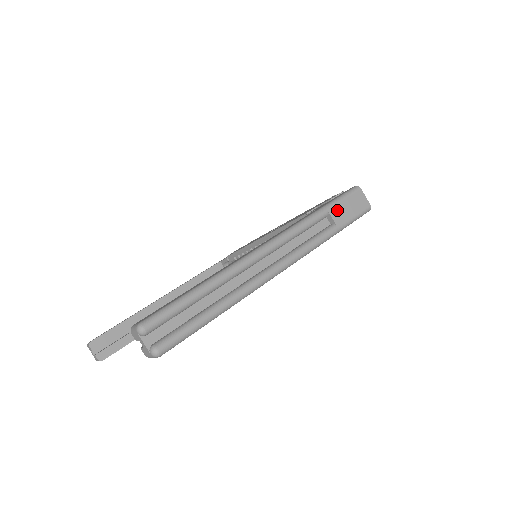
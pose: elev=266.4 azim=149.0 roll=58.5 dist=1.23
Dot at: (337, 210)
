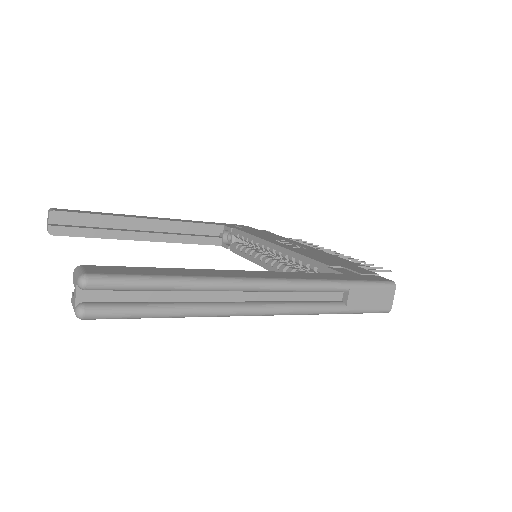
Dot at: (358, 293)
